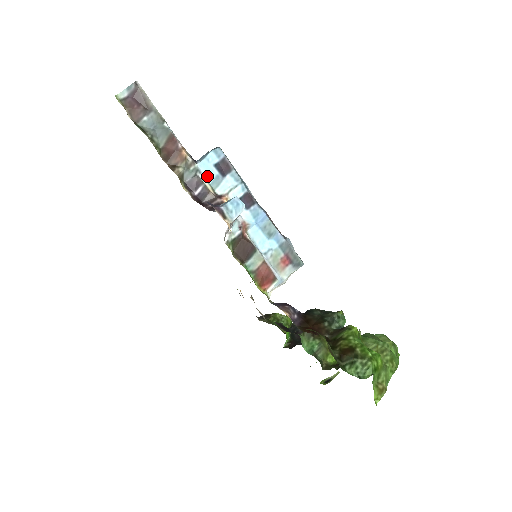
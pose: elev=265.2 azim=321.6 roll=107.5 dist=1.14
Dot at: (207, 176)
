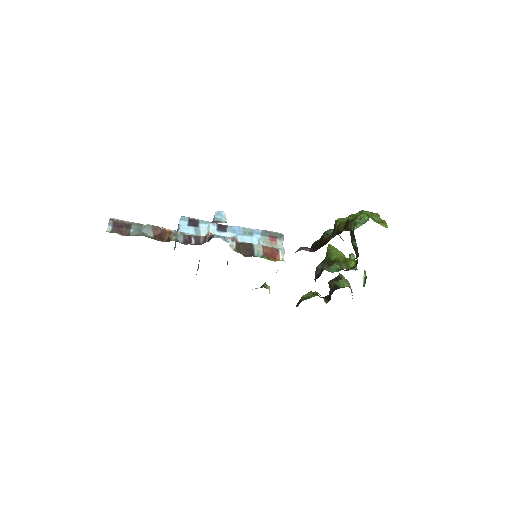
Dot at: (190, 233)
